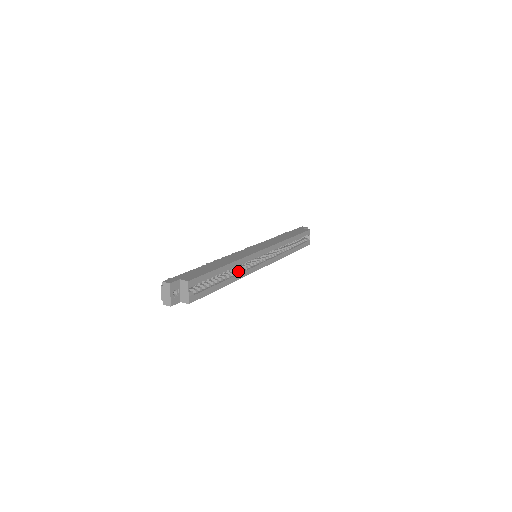
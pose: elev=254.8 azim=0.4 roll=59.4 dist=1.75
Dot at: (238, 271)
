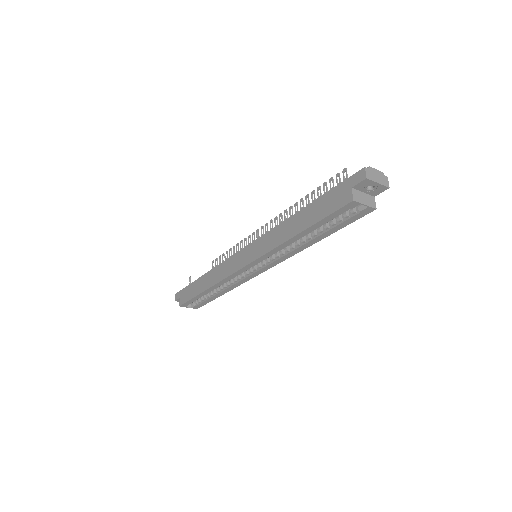
Dot at: (231, 282)
